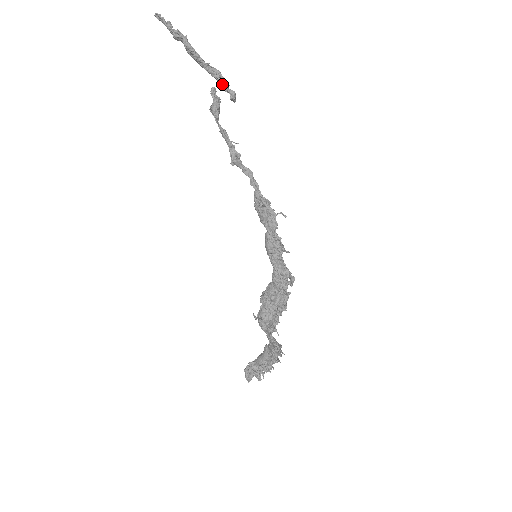
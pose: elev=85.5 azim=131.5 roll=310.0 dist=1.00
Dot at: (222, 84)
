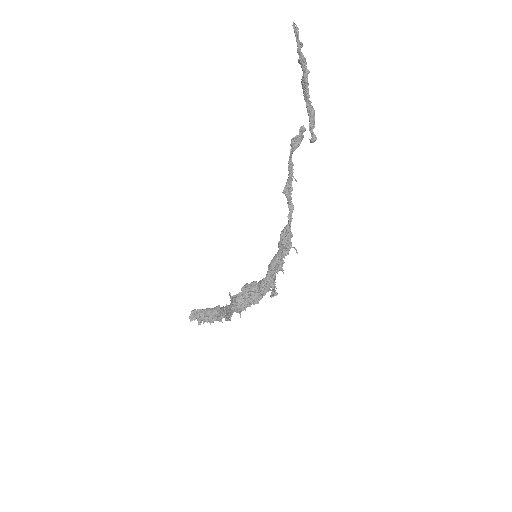
Dot at: (311, 123)
